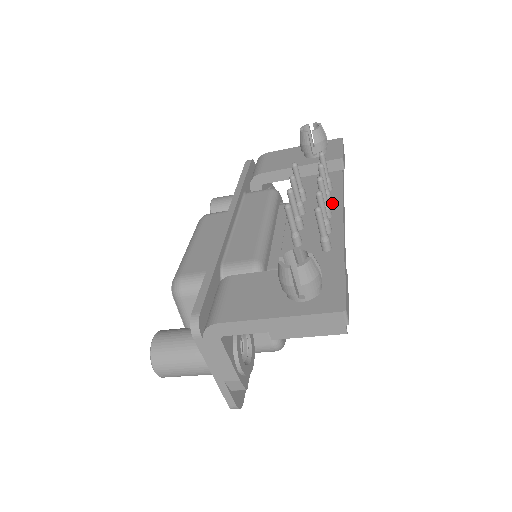
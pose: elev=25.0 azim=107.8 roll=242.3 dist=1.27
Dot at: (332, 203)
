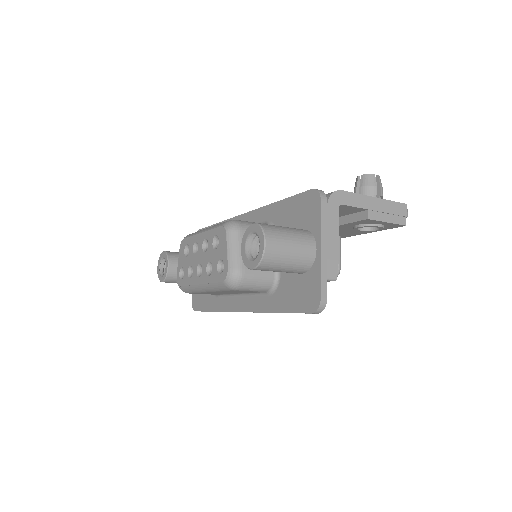
Dot at: occluded
